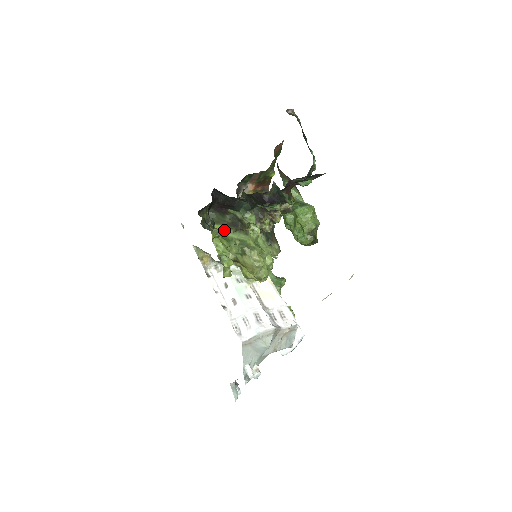
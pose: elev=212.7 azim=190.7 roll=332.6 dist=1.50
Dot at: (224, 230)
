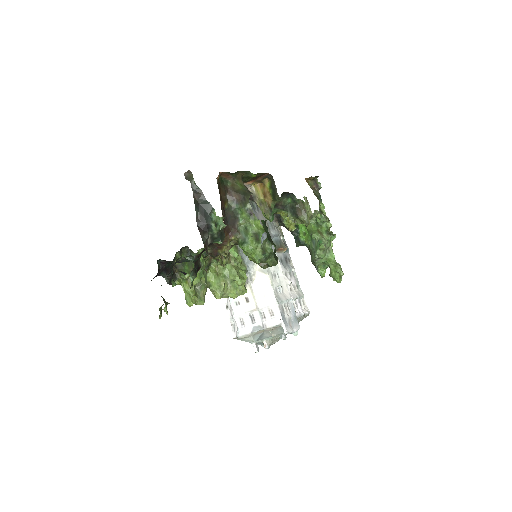
Dot at: occluded
